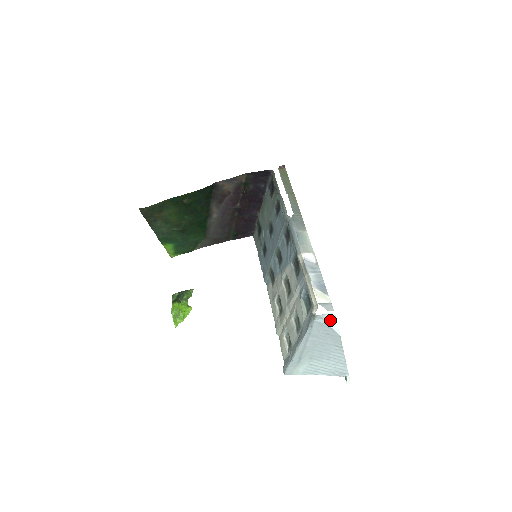
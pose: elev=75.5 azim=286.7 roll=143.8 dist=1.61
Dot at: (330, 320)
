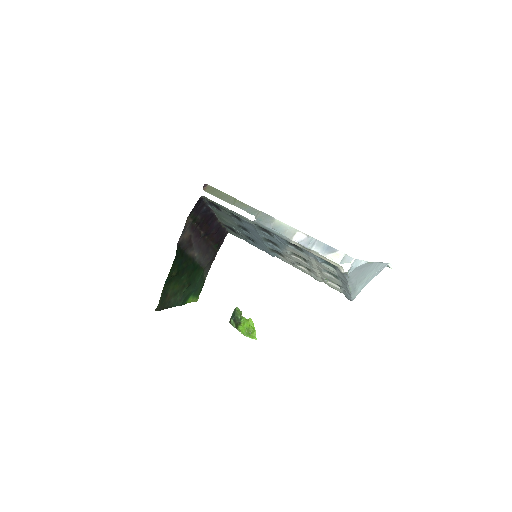
Dot at: (356, 264)
